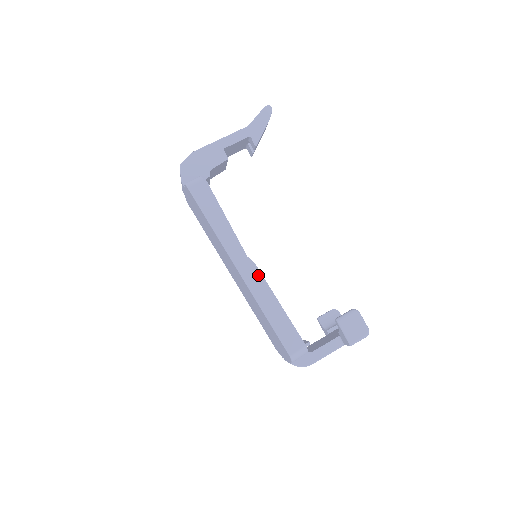
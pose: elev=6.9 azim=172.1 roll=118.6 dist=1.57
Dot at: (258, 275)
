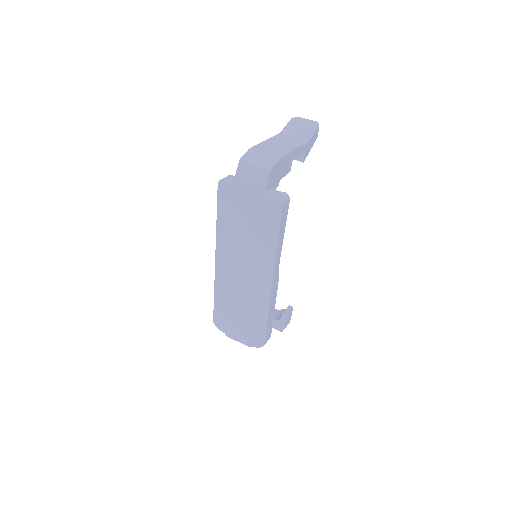
Dot at: (277, 287)
